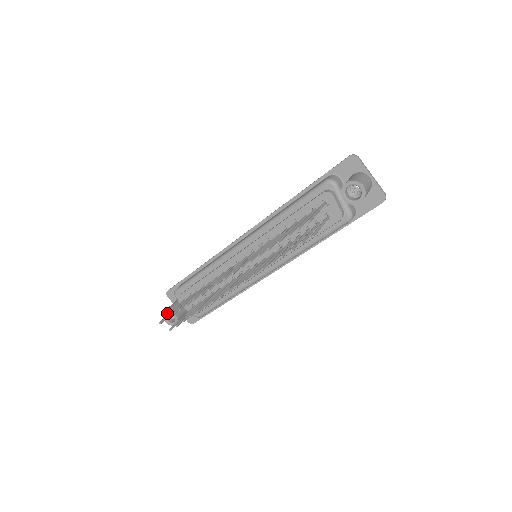
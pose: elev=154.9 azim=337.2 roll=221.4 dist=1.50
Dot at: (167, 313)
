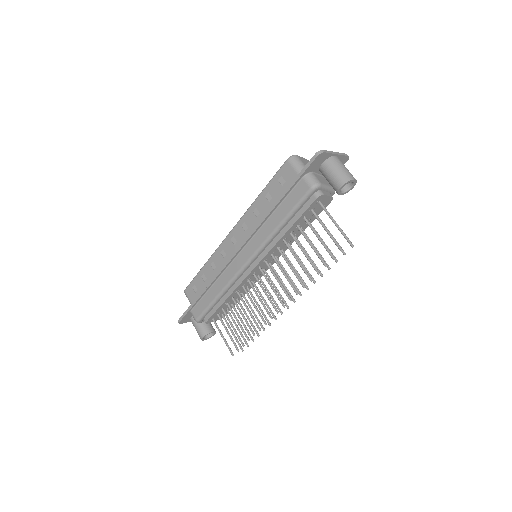
Dot at: occluded
